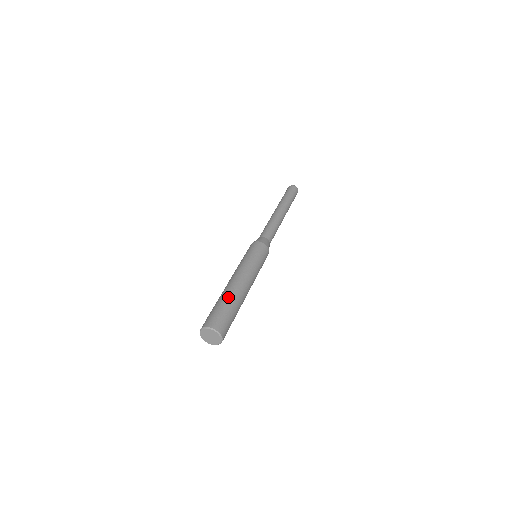
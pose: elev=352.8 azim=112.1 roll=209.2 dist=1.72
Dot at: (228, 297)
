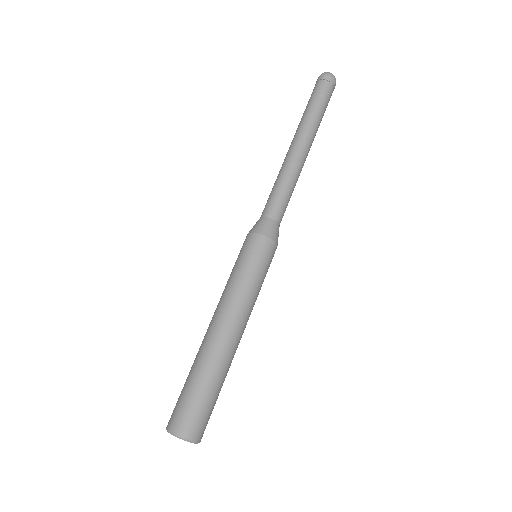
Dot at: (203, 368)
